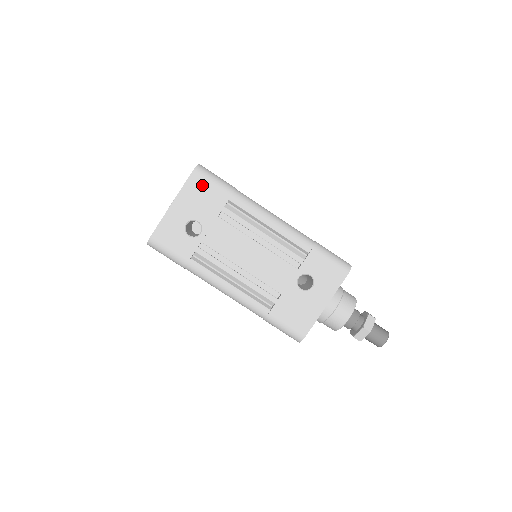
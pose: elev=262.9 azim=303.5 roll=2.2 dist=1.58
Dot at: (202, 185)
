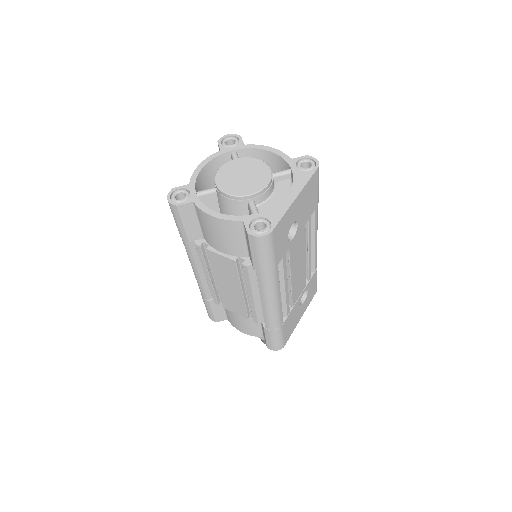
Dot at: (315, 186)
